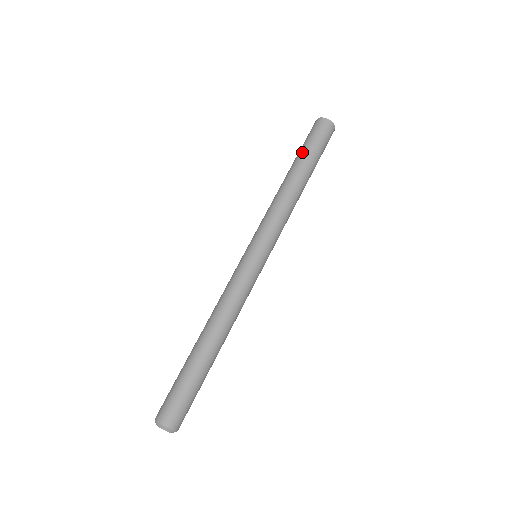
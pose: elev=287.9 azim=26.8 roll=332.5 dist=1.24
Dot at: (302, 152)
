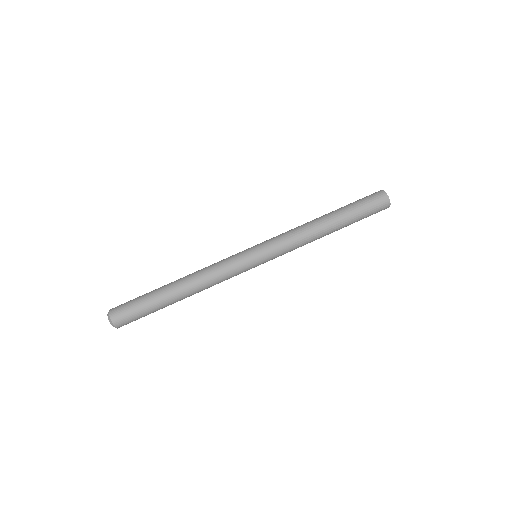
Dot at: (352, 212)
